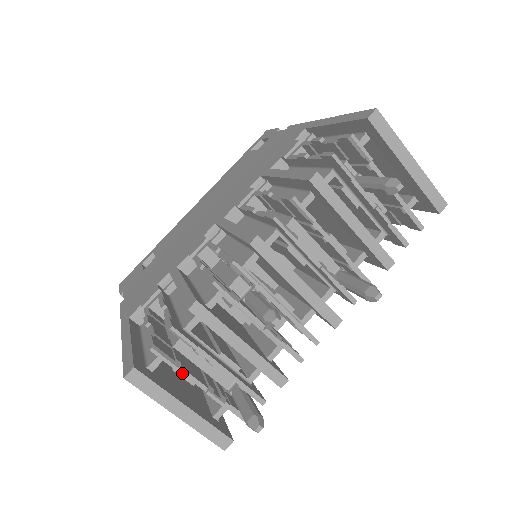
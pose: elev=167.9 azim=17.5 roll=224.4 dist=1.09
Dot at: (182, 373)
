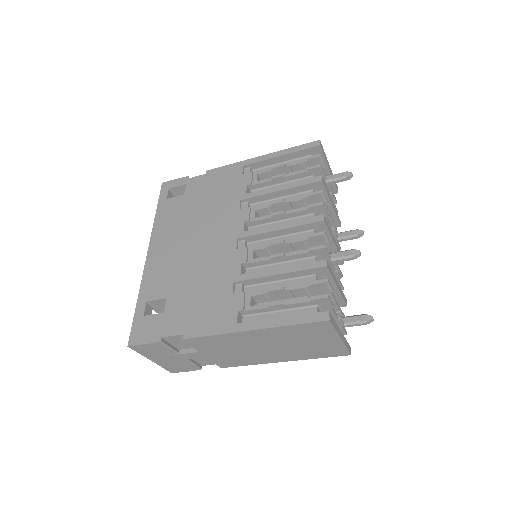
Dot at: (333, 310)
